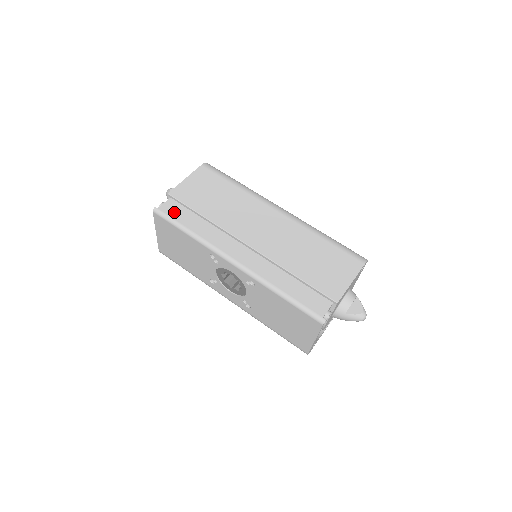
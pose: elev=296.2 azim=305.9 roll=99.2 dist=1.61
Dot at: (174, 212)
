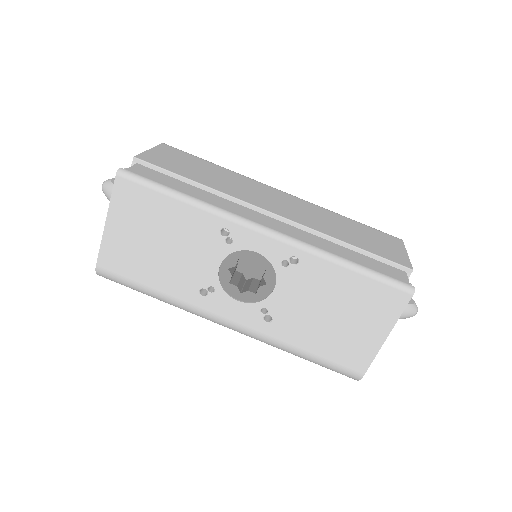
Dot at: (152, 176)
